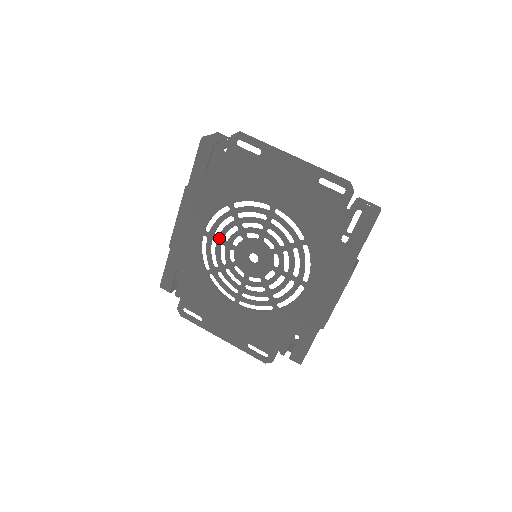
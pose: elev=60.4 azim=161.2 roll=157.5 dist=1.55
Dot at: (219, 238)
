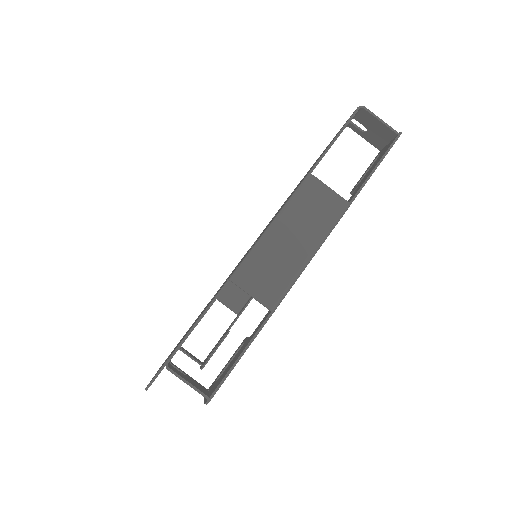
Dot at: occluded
